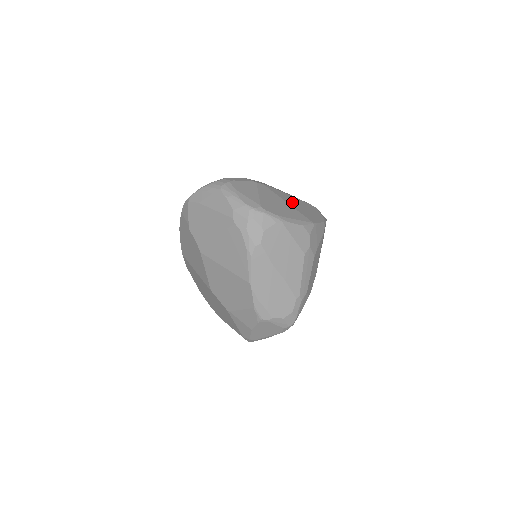
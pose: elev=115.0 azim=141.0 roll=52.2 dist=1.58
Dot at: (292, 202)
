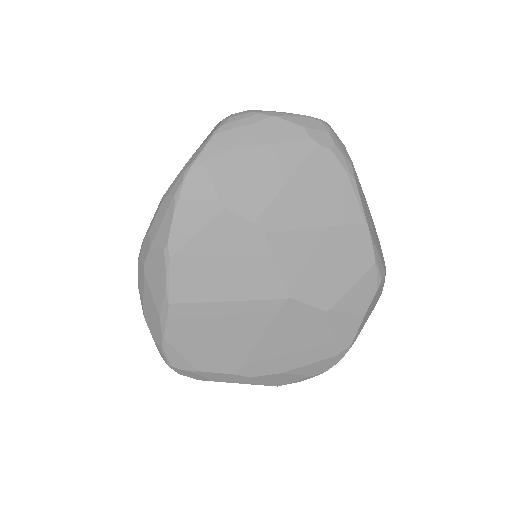
Dot at: occluded
